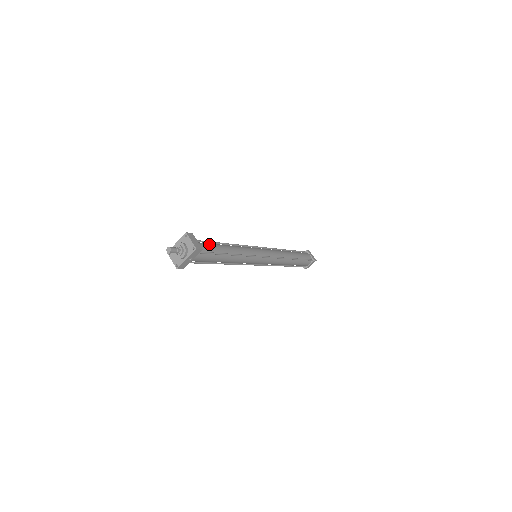
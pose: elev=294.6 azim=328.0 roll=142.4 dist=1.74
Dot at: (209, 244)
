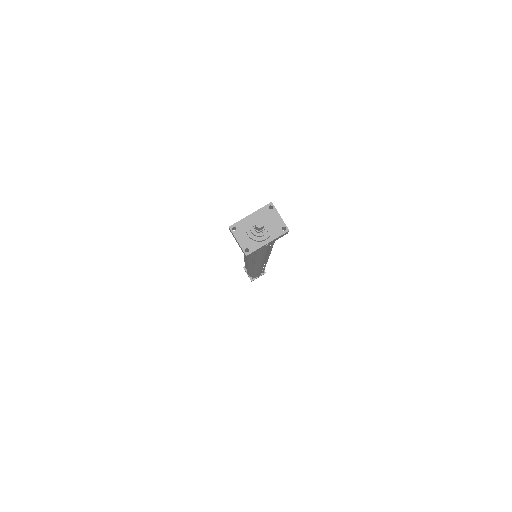
Dot at: occluded
